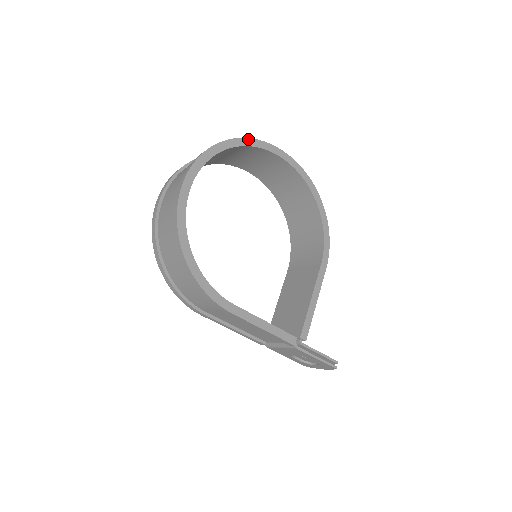
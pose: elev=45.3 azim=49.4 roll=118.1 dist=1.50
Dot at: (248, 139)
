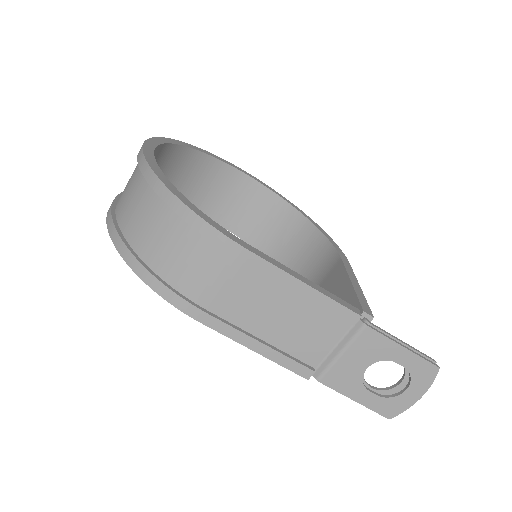
Dot at: (209, 152)
